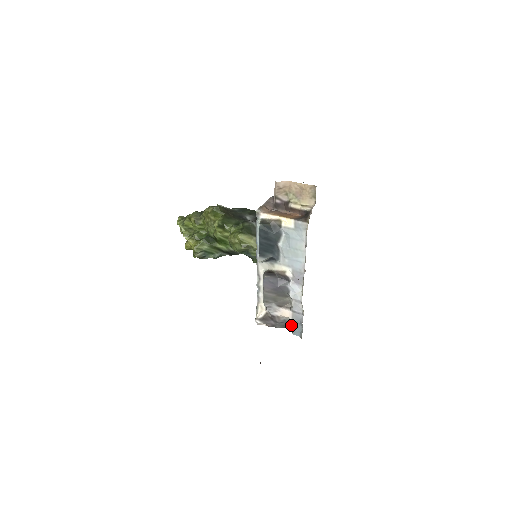
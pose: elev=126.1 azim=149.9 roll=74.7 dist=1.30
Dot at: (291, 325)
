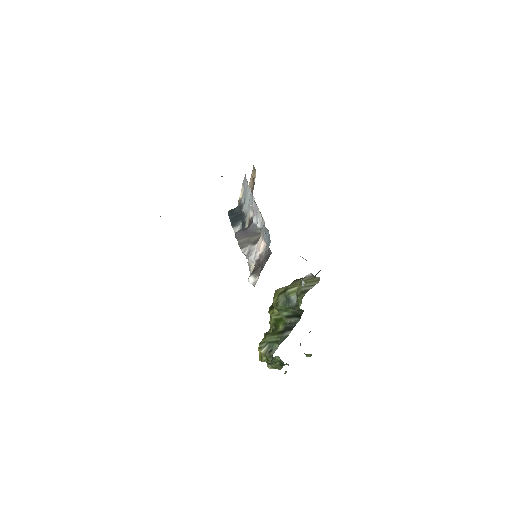
Dot at: occluded
